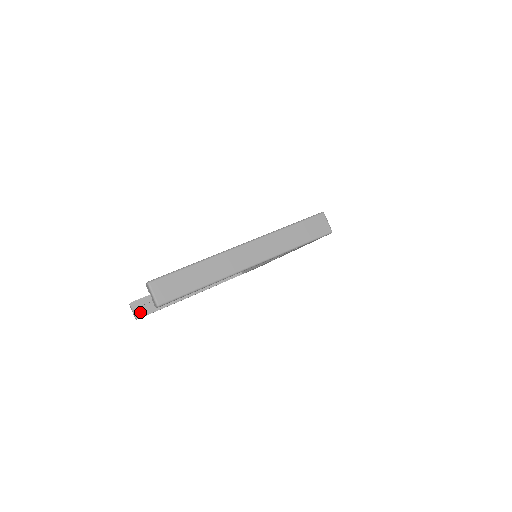
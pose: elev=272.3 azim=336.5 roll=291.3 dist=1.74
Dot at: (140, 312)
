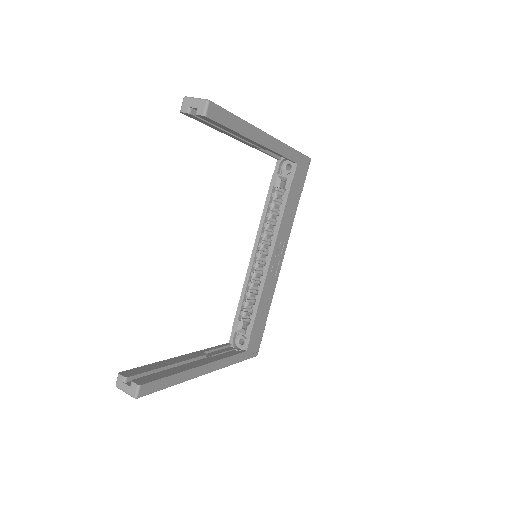
Dot at: (140, 379)
